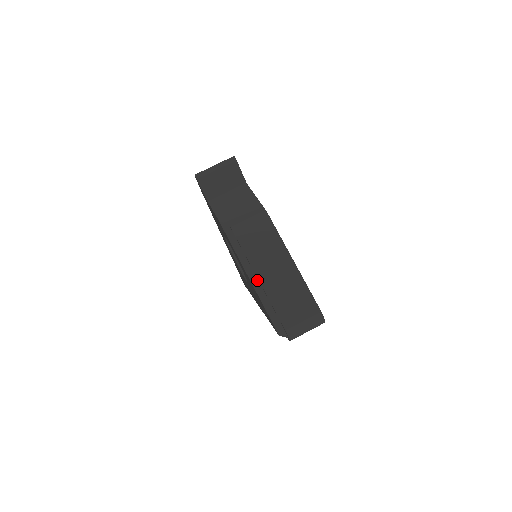
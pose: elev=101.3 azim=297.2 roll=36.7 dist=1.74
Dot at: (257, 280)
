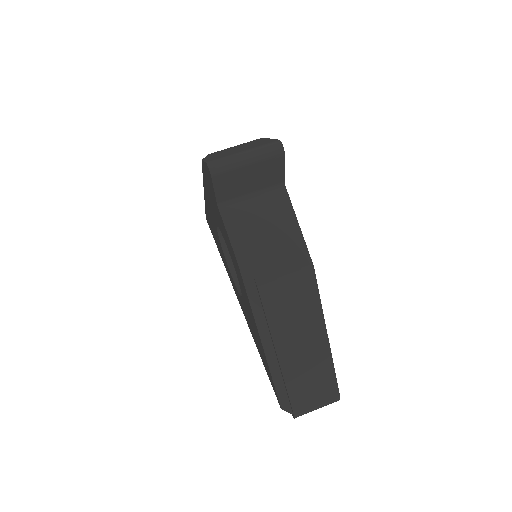
Dot at: (275, 355)
